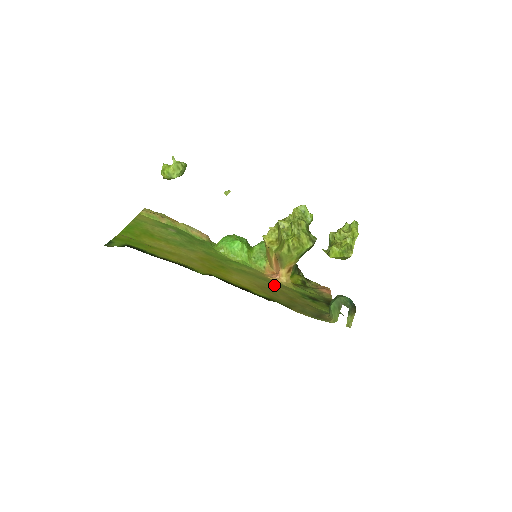
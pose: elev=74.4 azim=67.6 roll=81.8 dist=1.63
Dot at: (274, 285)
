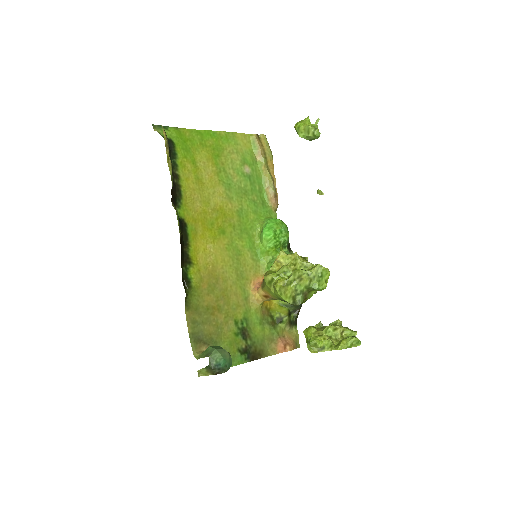
Dot at: (234, 288)
